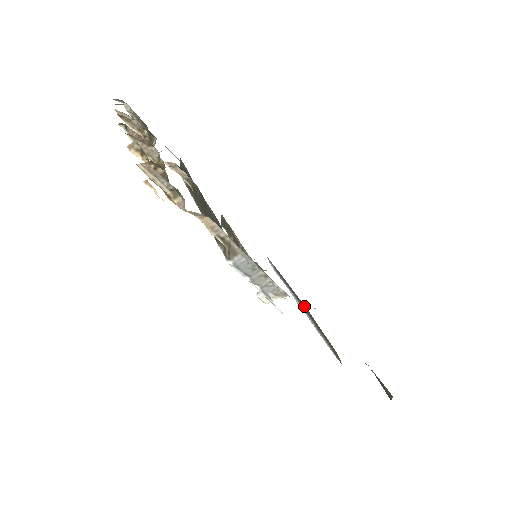
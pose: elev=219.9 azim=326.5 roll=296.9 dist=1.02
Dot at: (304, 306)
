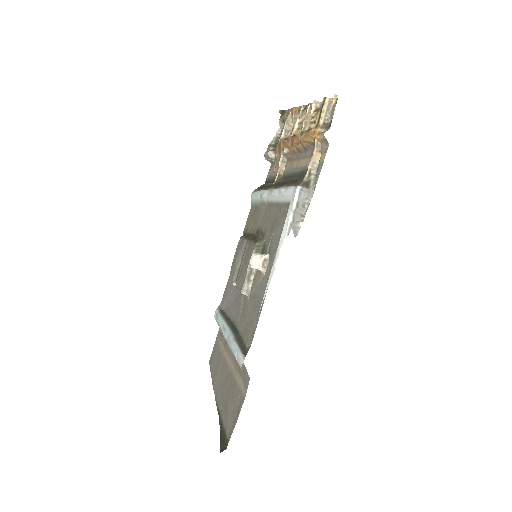
Dot at: (235, 327)
